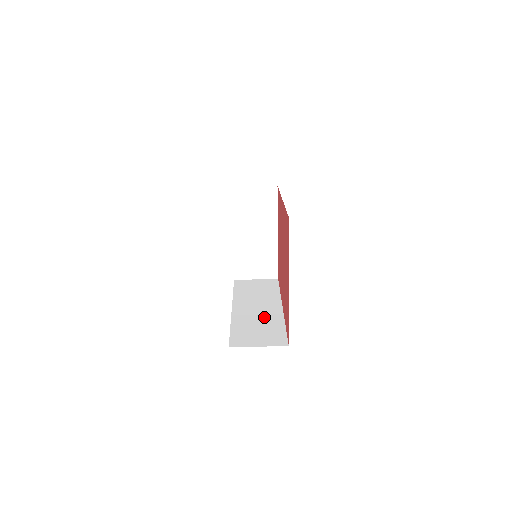
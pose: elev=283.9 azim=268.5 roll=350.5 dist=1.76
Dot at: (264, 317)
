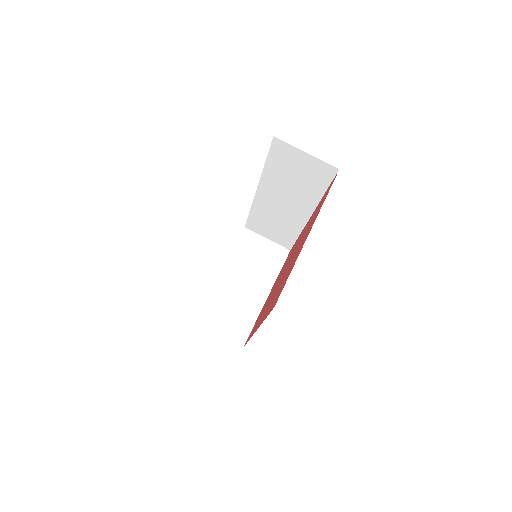
Dot at: occluded
